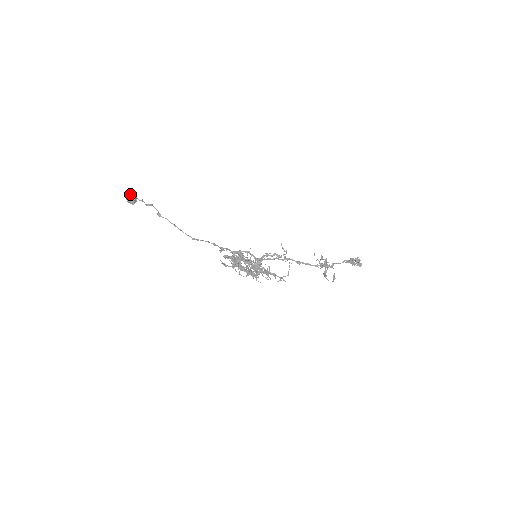
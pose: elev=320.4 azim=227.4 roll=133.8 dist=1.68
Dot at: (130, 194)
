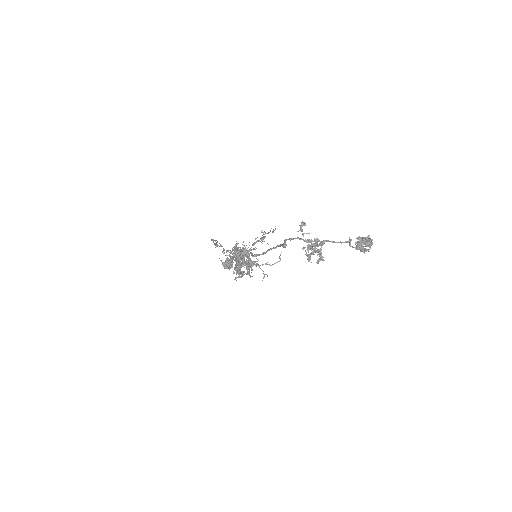
Dot at: (226, 259)
